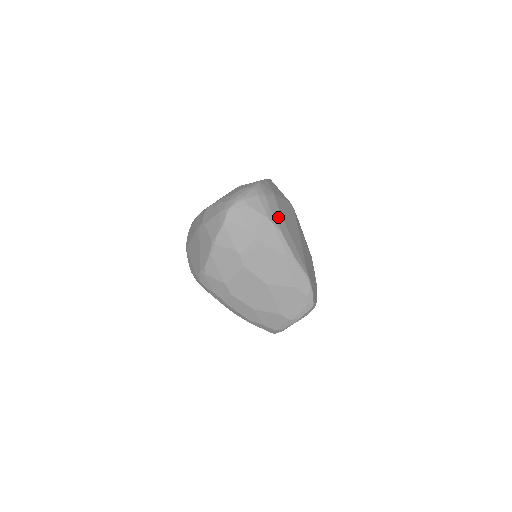
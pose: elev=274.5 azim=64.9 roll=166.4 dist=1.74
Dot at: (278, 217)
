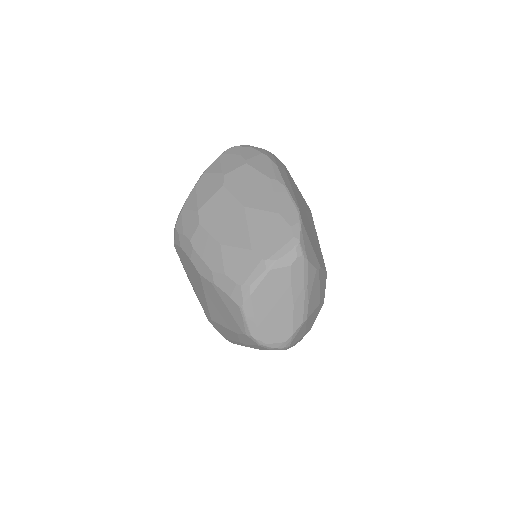
Dot at: (280, 166)
